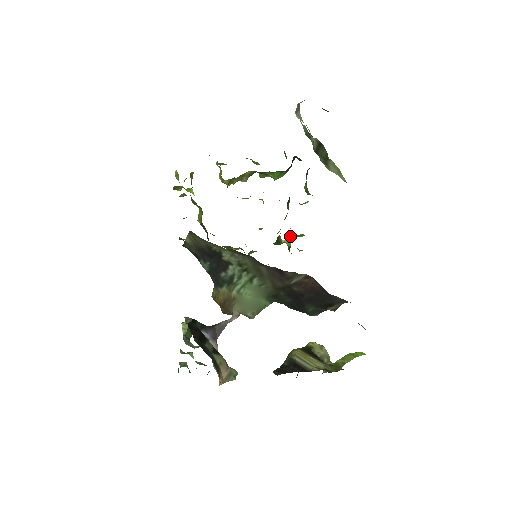
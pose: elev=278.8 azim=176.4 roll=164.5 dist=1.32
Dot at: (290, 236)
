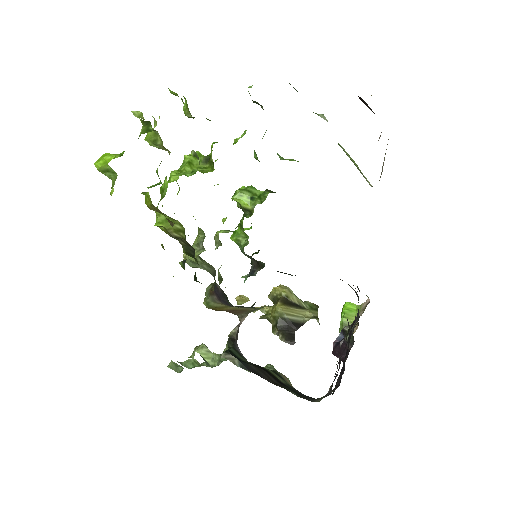
Dot at: (242, 194)
